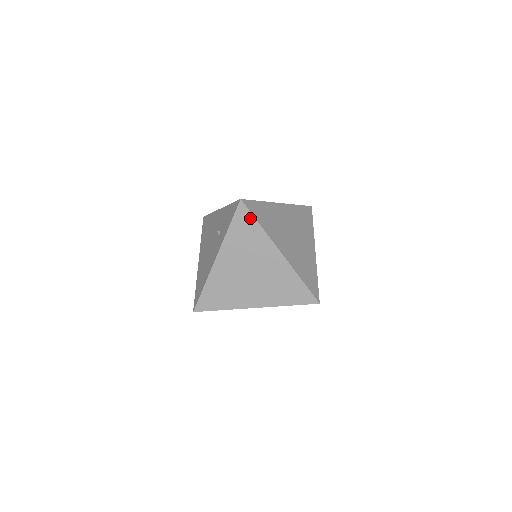
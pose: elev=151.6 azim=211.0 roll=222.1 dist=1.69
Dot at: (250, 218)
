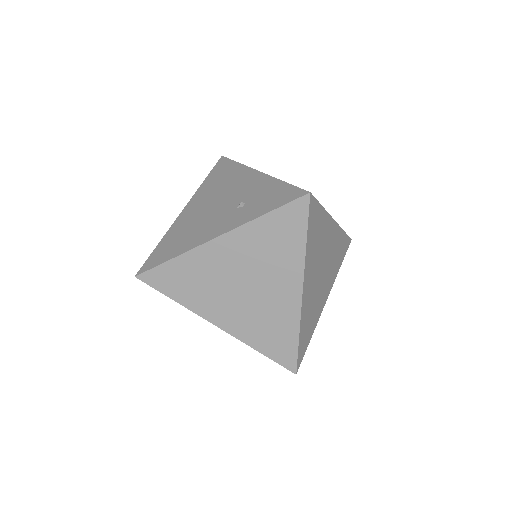
Dot at: (301, 224)
